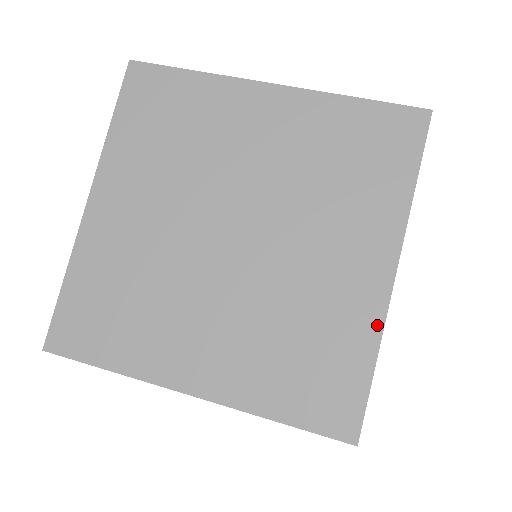
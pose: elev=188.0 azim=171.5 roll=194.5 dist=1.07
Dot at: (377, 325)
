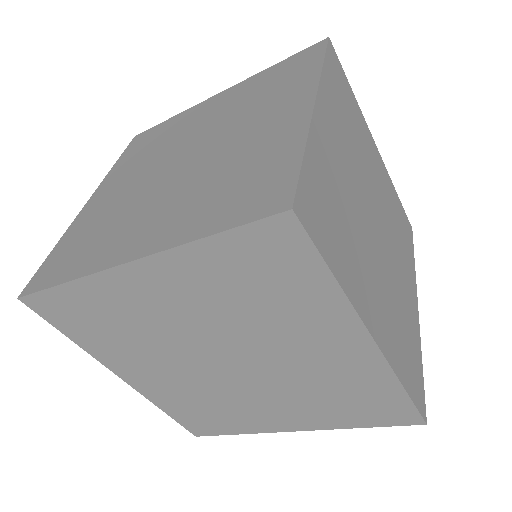
Dot at: (258, 431)
